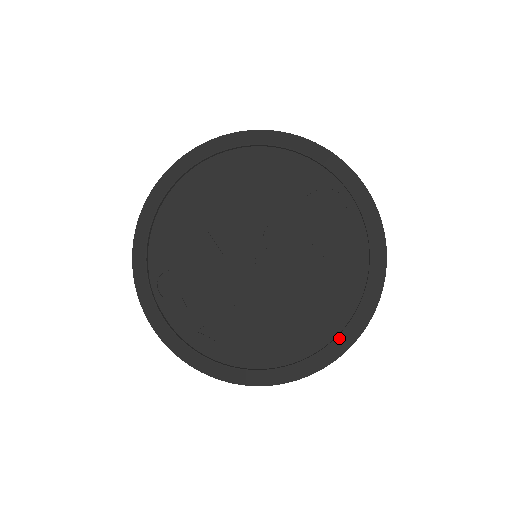
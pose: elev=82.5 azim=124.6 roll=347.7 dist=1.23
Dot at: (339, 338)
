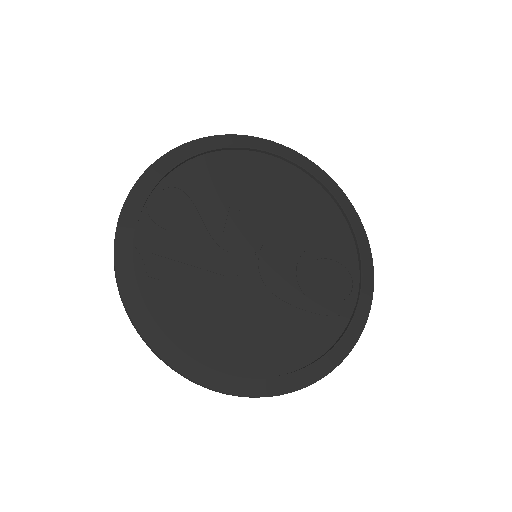
Dot at: (257, 380)
